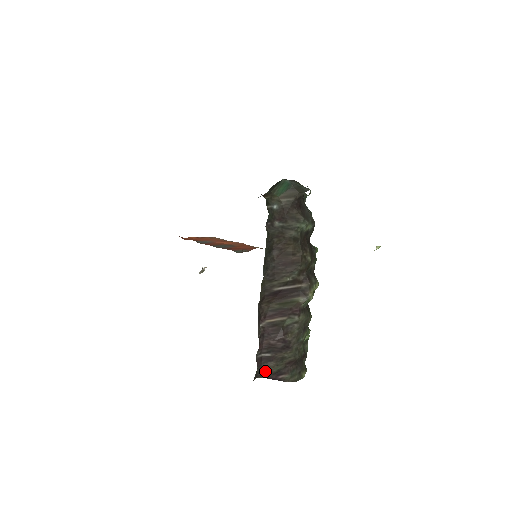
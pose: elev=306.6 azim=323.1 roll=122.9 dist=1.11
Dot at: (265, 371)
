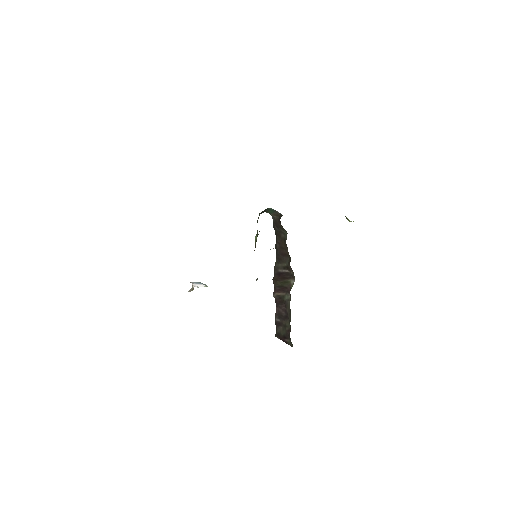
Dot at: (278, 333)
